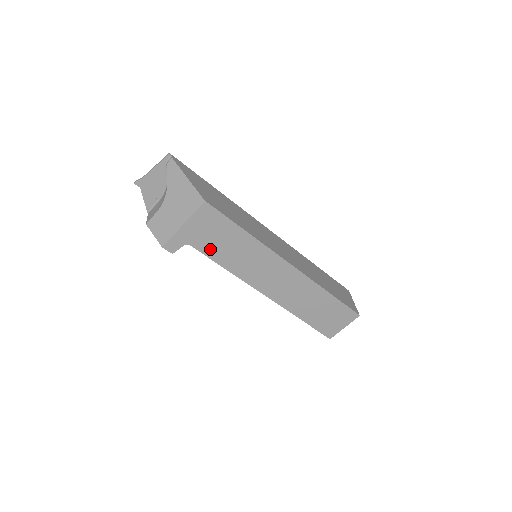
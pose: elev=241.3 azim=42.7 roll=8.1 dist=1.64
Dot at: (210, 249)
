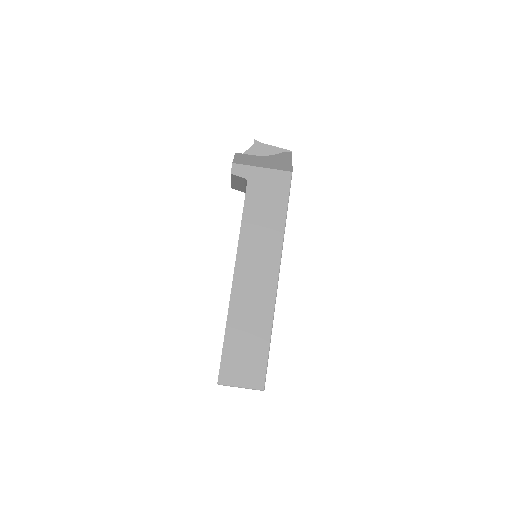
Dot at: (253, 200)
